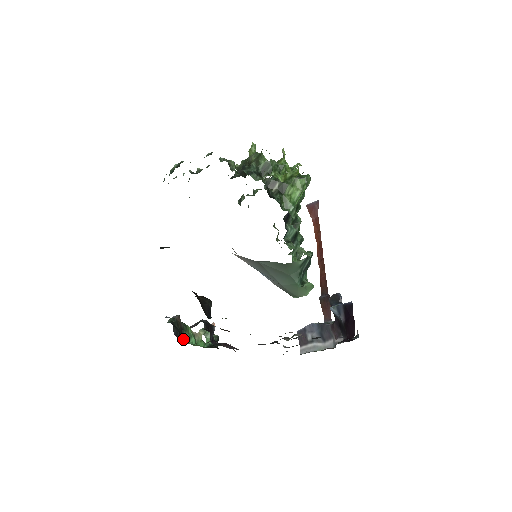
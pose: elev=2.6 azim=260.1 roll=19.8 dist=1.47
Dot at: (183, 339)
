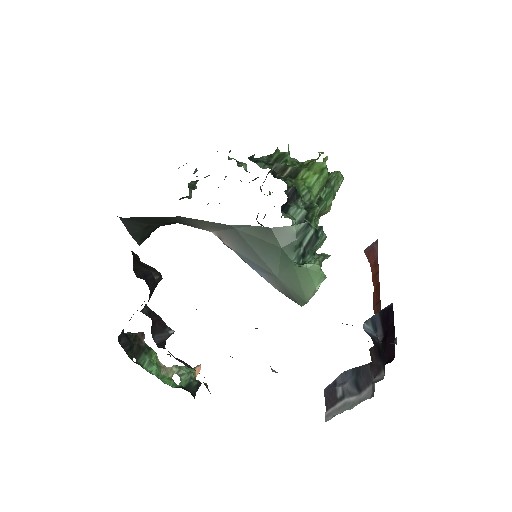
Dot at: (138, 362)
